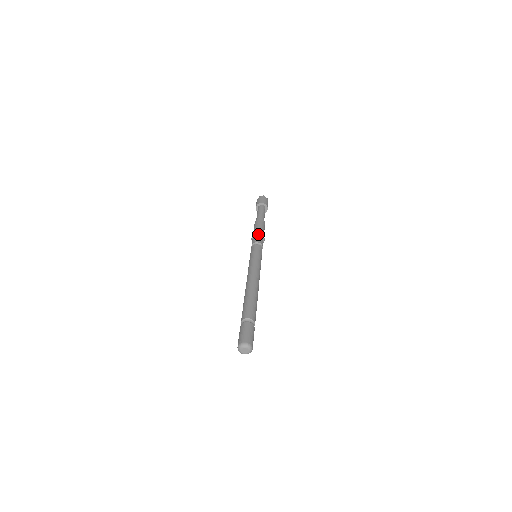
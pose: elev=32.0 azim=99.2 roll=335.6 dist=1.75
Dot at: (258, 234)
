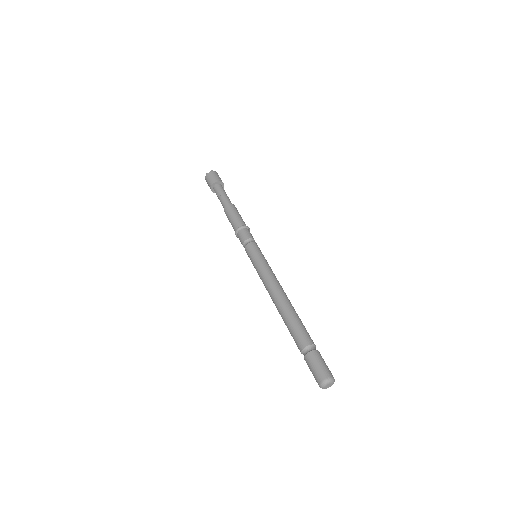
Dot at: (247, 227)
